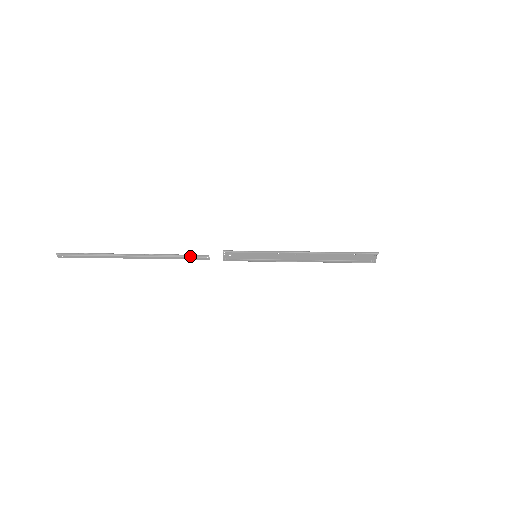
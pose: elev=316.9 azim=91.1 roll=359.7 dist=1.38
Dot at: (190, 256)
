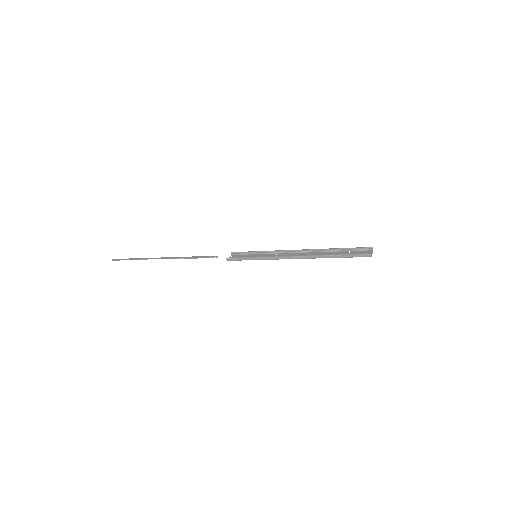
Dot at: (203, 256)
